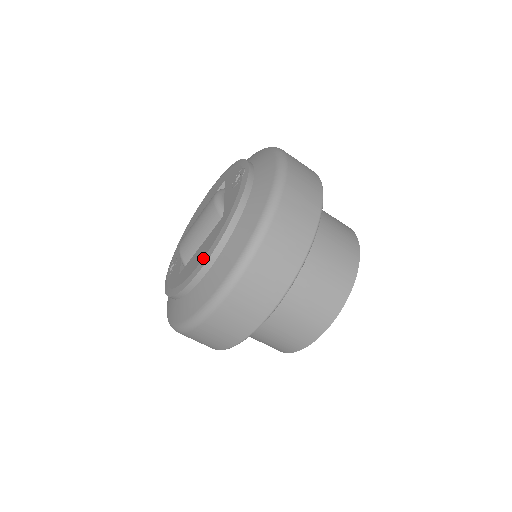
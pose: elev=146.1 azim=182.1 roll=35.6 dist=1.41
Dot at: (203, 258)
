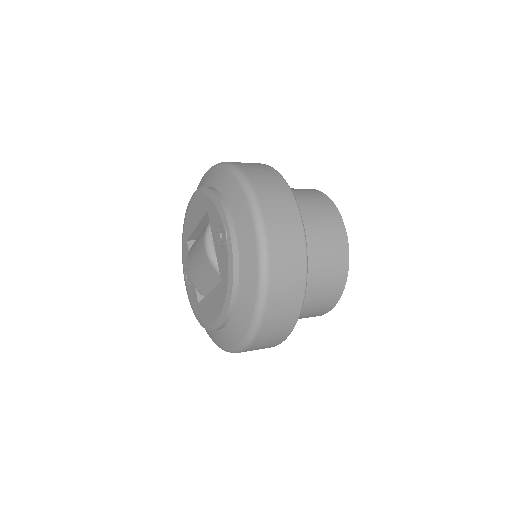
Dot at: (217, 319)
